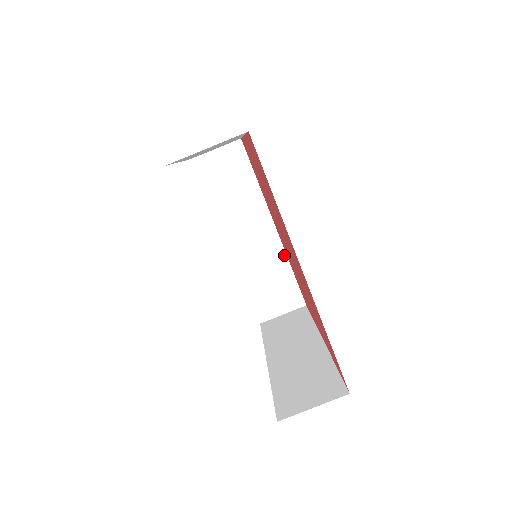
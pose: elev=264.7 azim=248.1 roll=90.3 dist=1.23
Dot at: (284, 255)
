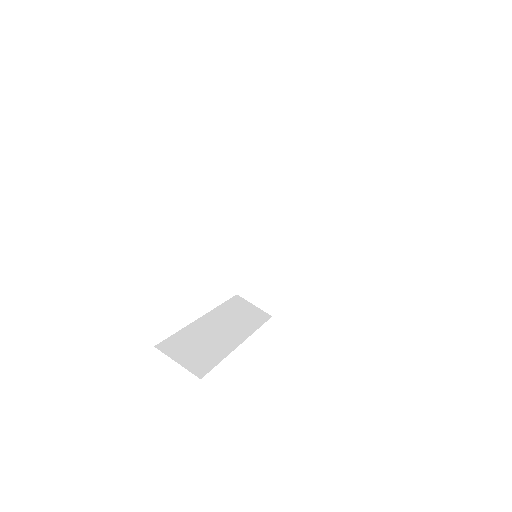
Dot at: (291, 274)
